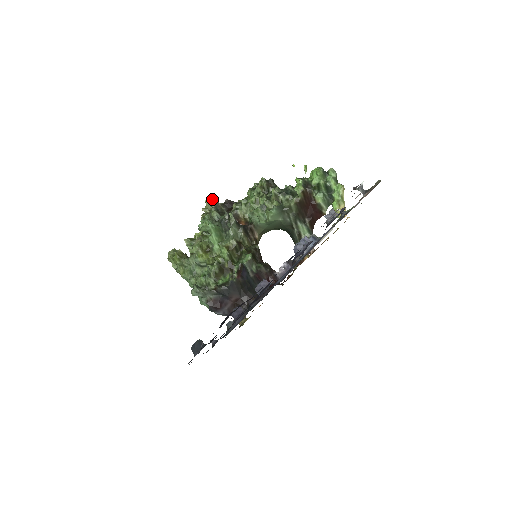
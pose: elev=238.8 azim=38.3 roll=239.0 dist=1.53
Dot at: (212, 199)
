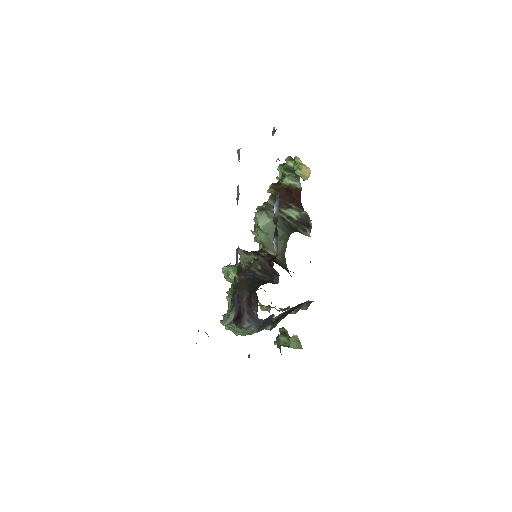
Dot at: occluded
